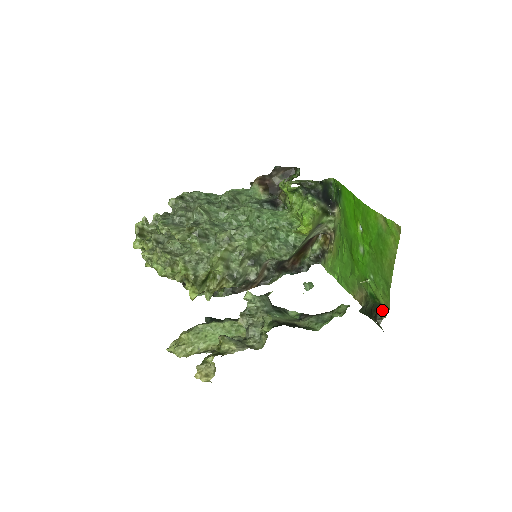
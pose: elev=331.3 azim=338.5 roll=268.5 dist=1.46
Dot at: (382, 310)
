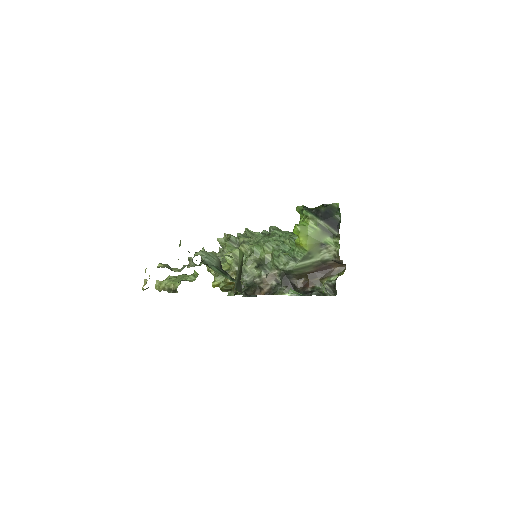
Dot at: occluded
